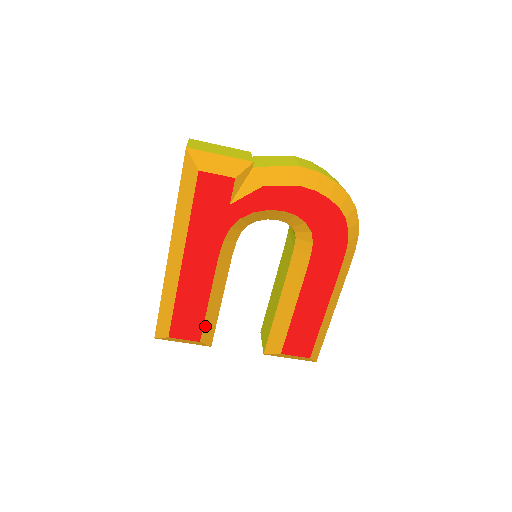
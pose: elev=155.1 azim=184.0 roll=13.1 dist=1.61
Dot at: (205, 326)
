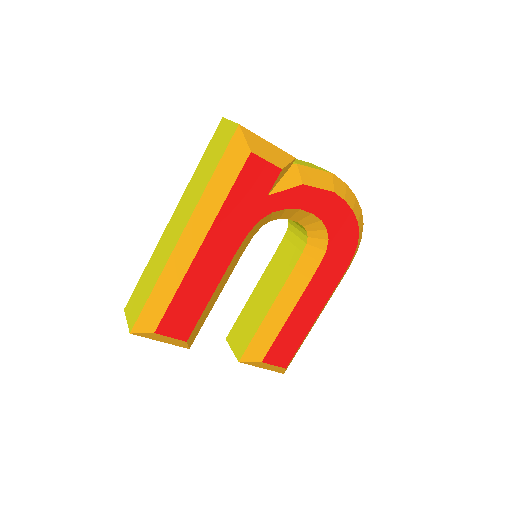
Dot at: (197, 324)
